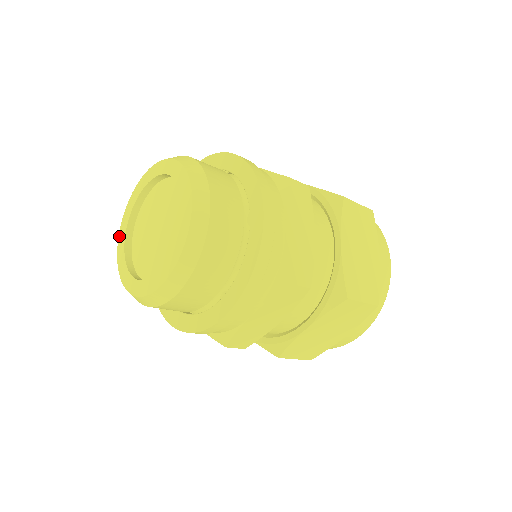
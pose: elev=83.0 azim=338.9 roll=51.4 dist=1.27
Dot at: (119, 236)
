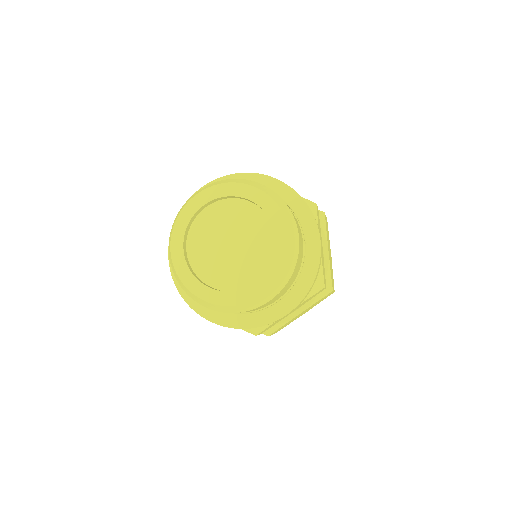
Dot at: (199, 296)
